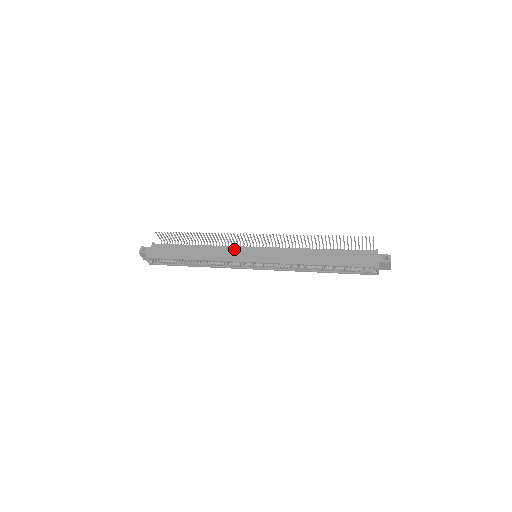
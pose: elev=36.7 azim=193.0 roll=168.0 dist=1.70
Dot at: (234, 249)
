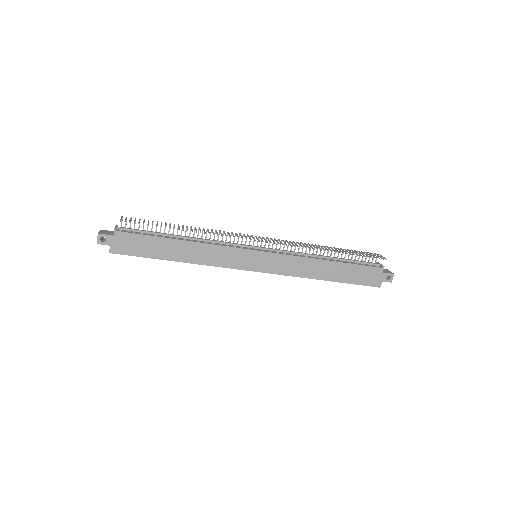
Dot at: (232, 252)
